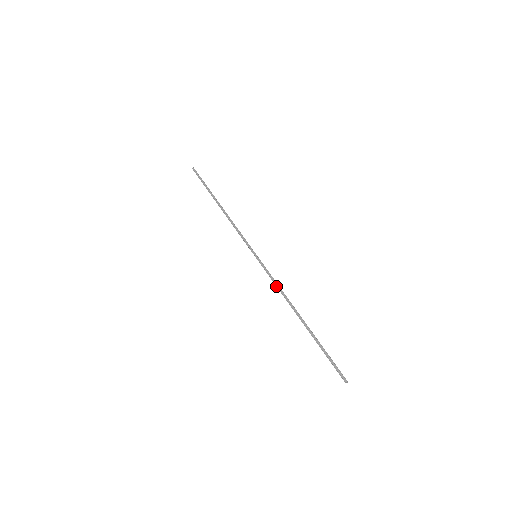
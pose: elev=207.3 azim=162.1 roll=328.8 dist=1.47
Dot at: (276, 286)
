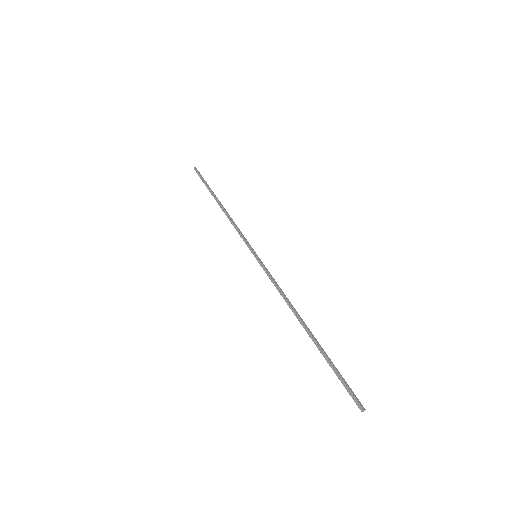
Dot at: (279, 288)
